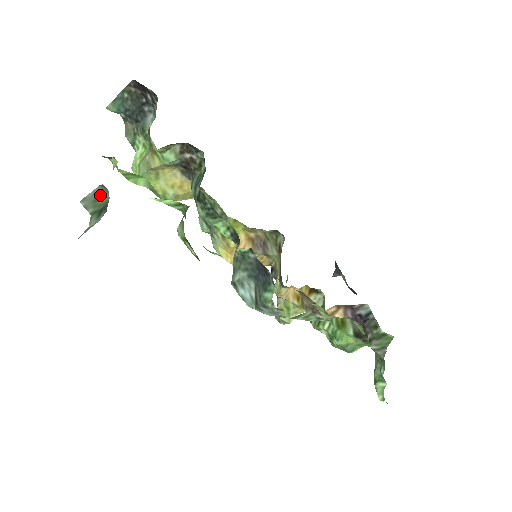
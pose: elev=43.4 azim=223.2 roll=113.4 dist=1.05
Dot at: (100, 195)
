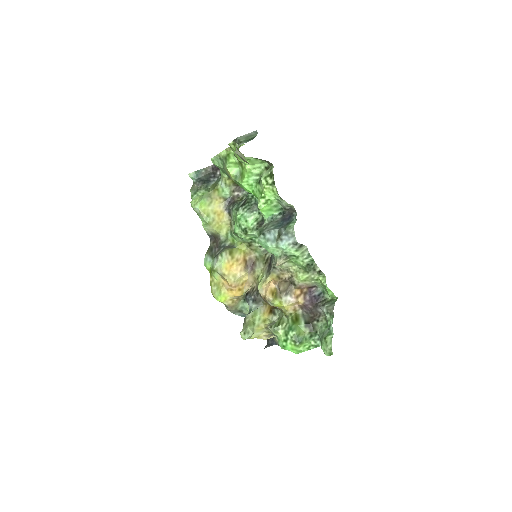
Dot at: (252, 135)
